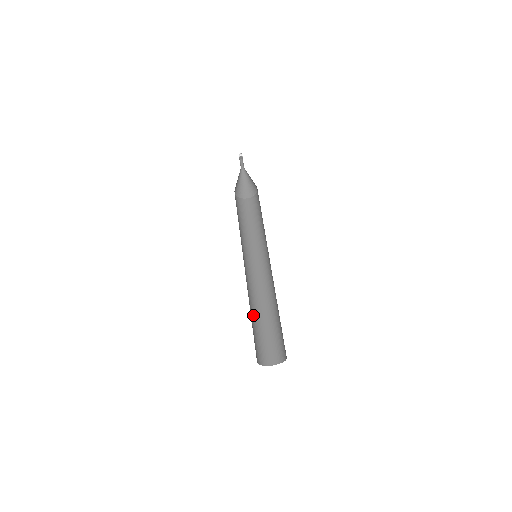
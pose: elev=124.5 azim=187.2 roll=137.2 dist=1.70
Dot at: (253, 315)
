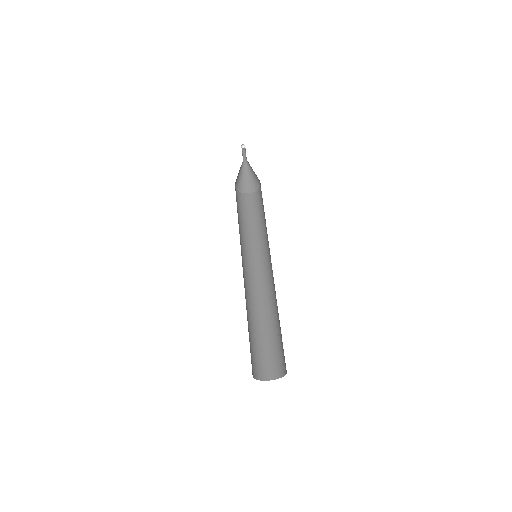
Dot at: (249, 321)
